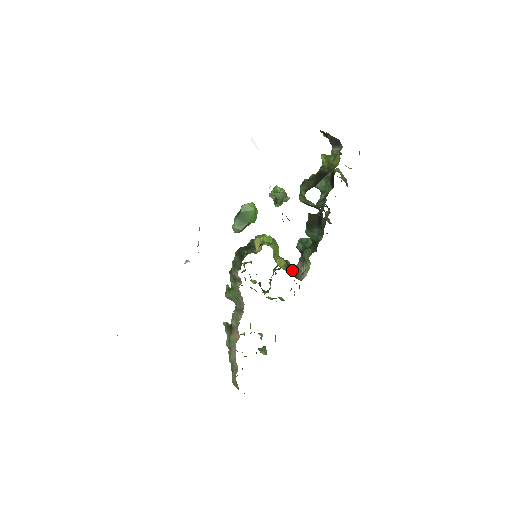
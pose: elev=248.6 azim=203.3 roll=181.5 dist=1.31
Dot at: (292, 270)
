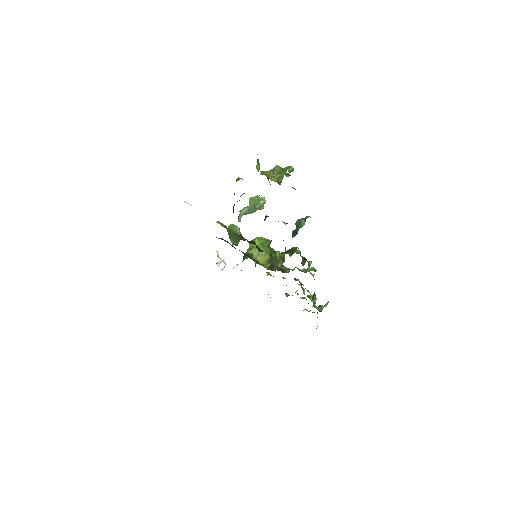
Dot at: (274, 262)
